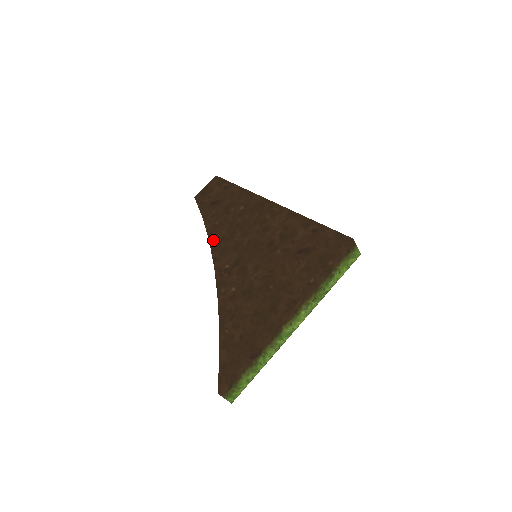
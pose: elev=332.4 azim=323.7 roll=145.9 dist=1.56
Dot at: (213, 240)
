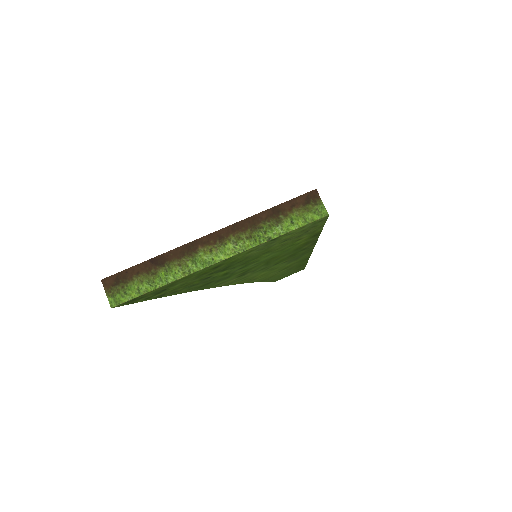
Dot at: occluded
